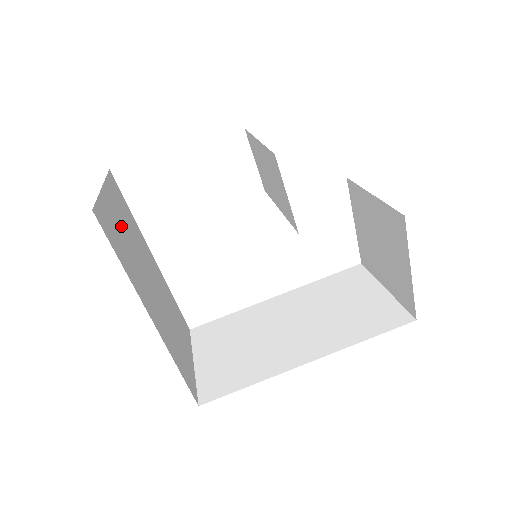
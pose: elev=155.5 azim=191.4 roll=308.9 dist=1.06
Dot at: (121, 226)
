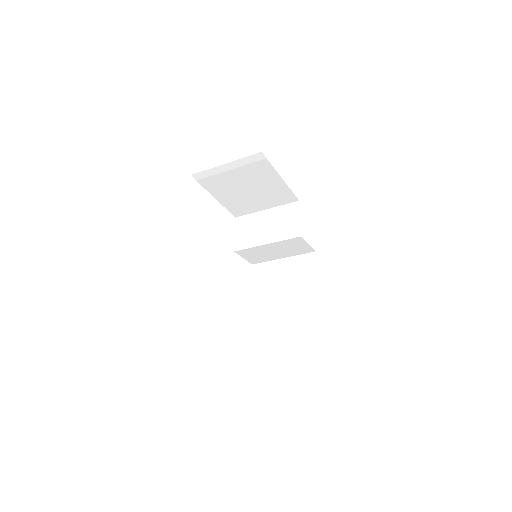
Dot at: occluded
